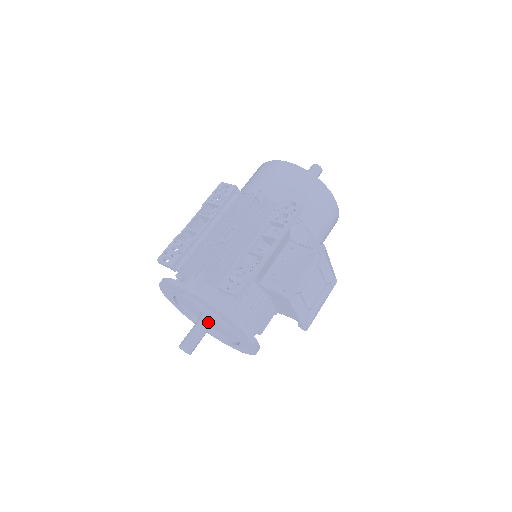
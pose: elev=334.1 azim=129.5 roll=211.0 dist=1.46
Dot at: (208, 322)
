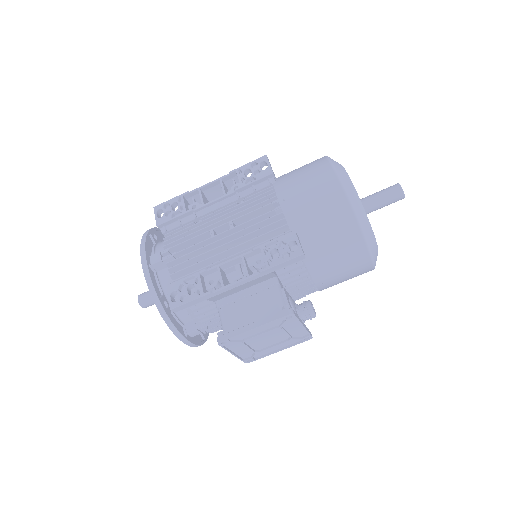
Dot at: occluded
